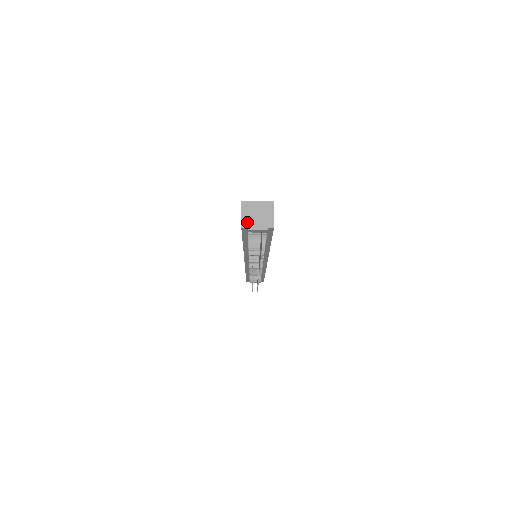
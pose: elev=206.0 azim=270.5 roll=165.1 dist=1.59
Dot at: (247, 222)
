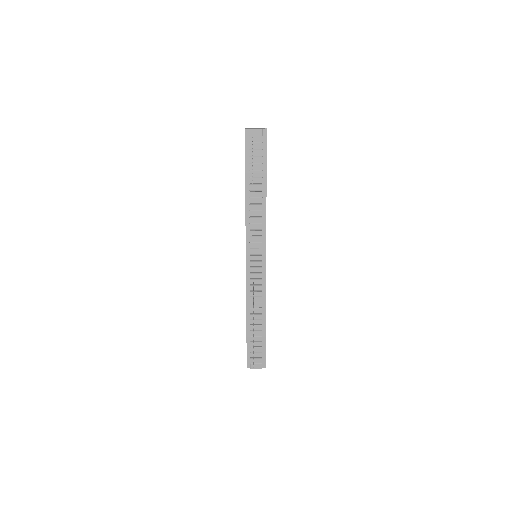
Dot at: occluded
